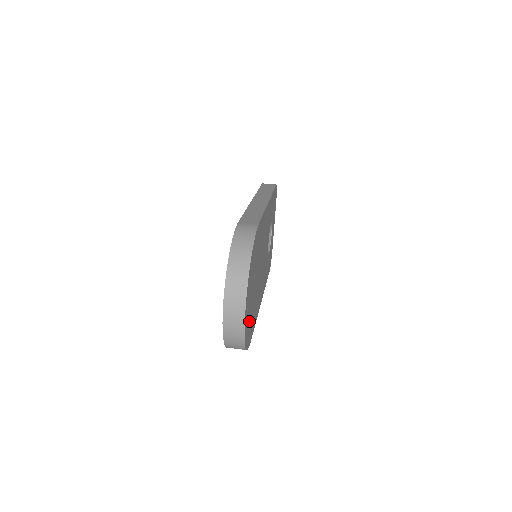
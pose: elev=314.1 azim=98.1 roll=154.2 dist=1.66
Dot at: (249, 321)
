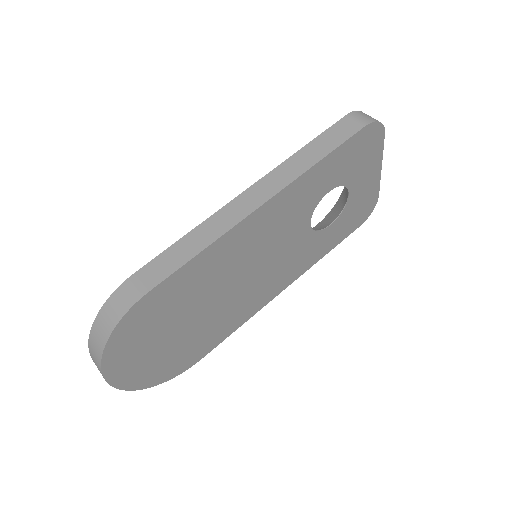
Dot at: (164, 364)
